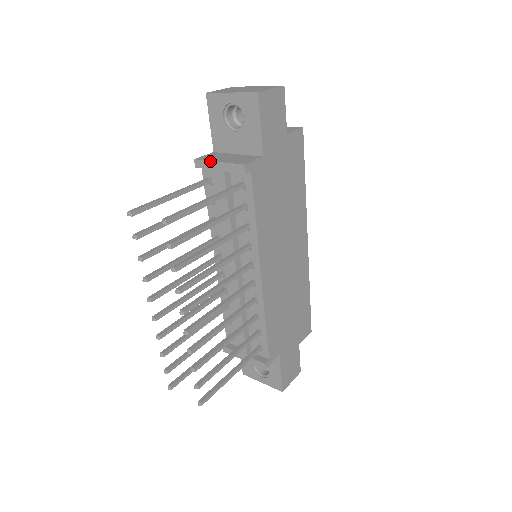
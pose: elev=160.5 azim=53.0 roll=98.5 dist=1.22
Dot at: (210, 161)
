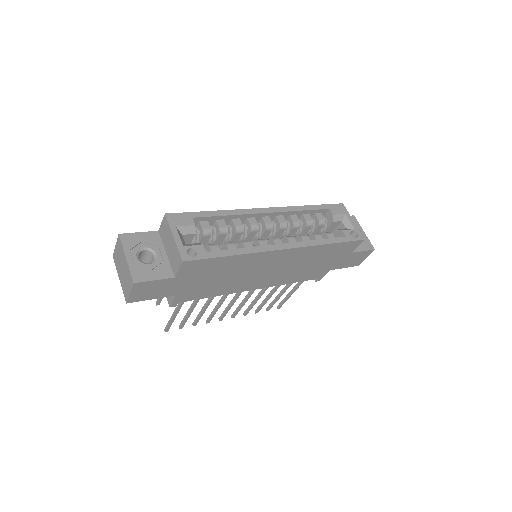
Dot at: occluded
